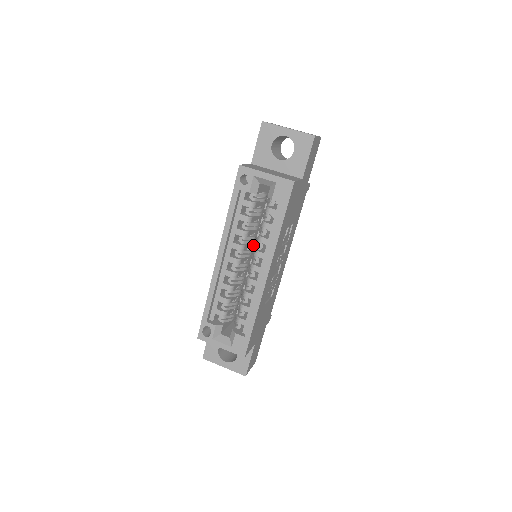
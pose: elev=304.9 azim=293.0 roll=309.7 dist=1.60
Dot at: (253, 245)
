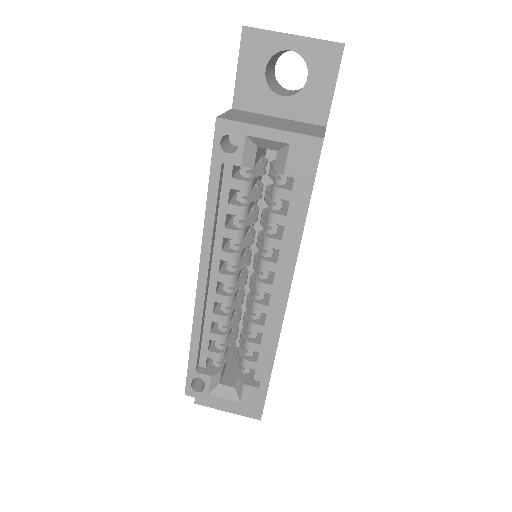
Dot at: occluded
